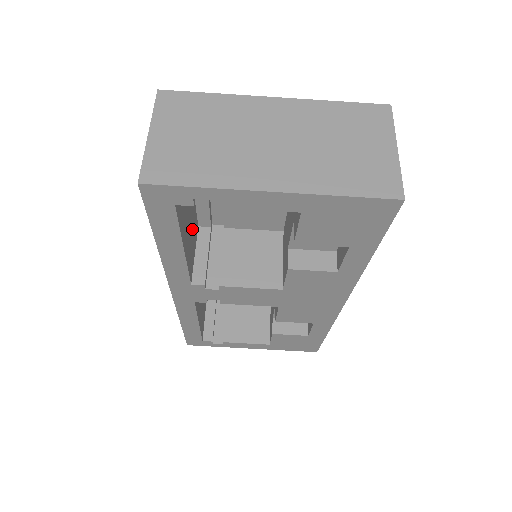
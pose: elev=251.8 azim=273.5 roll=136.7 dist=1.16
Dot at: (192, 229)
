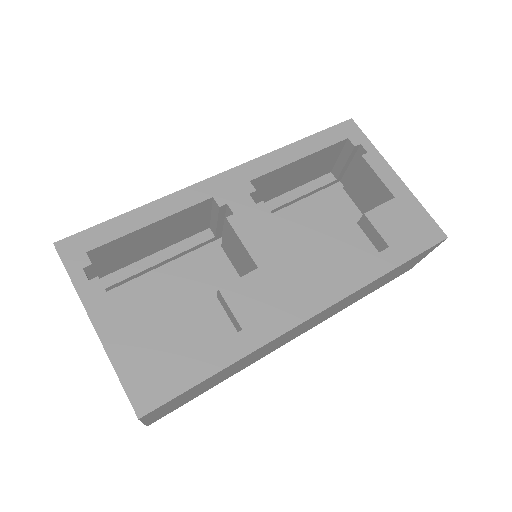
Dot at: (272, 188)
